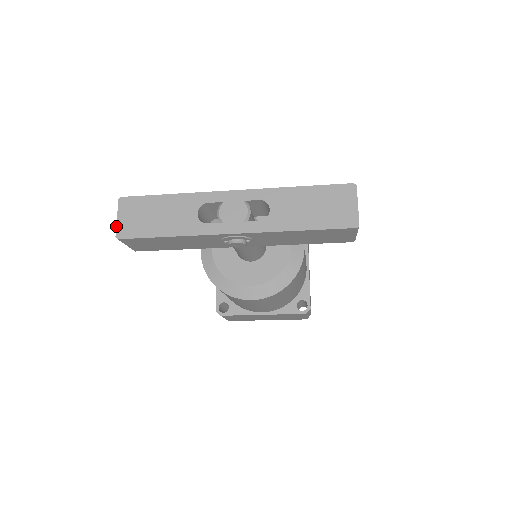
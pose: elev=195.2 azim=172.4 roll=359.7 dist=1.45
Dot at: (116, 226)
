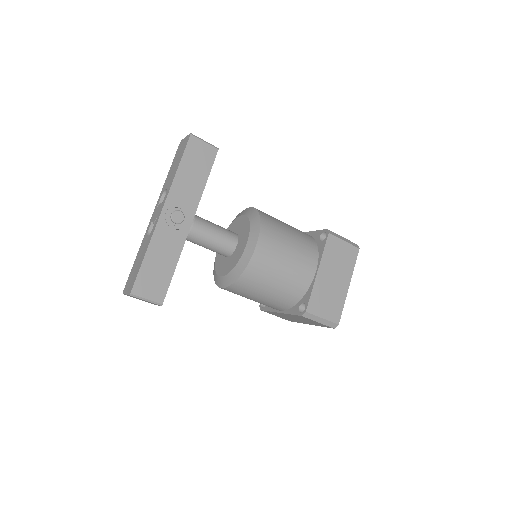
Dot at: occluded
